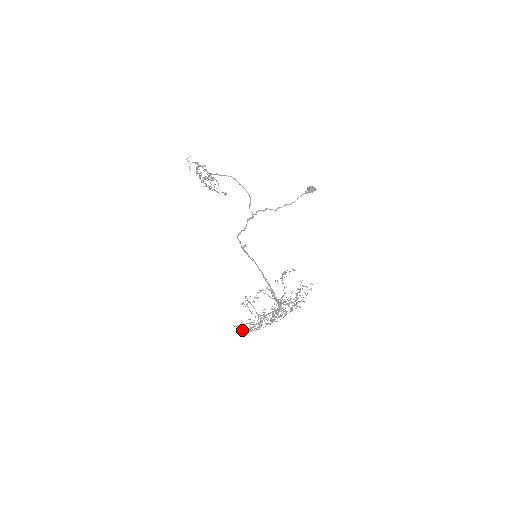
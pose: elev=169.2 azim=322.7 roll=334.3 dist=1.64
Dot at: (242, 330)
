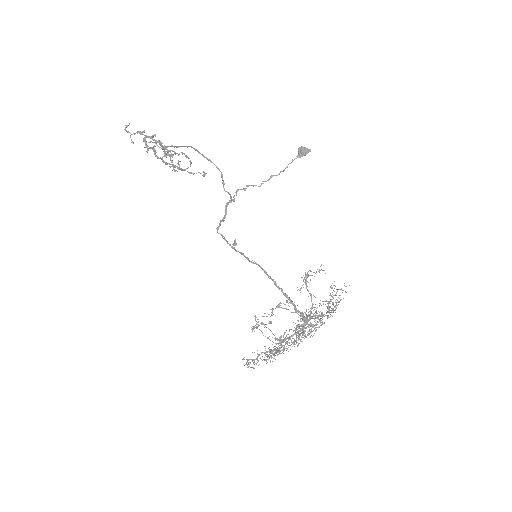
Dot at: (256, 363)
